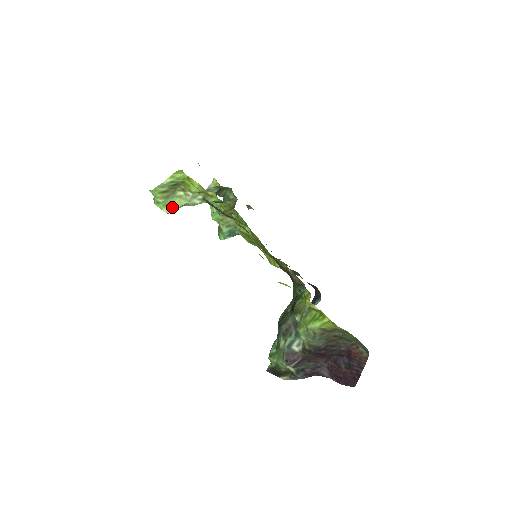
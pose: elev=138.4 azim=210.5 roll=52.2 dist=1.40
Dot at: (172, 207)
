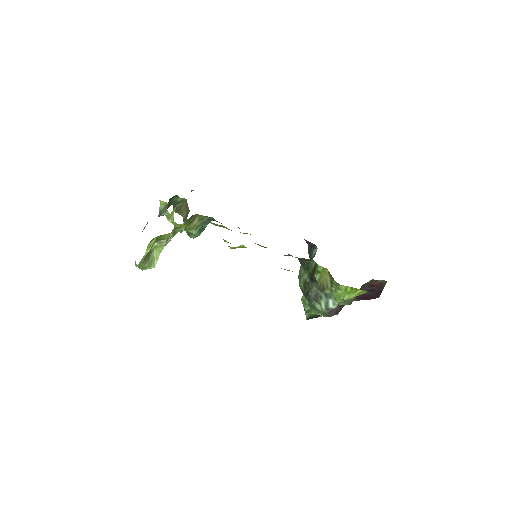
Dot at: (155, 260)
